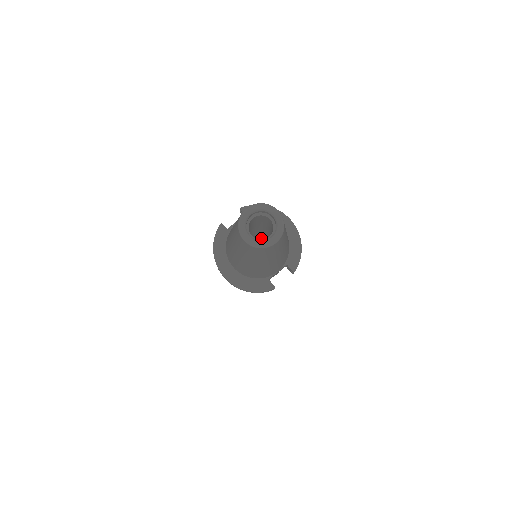
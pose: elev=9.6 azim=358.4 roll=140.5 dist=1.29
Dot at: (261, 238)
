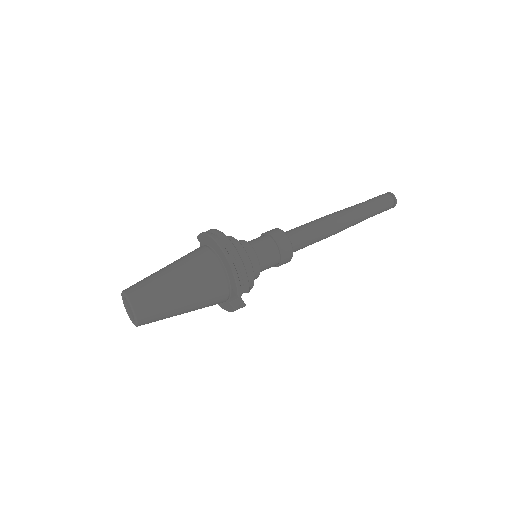
Dot at: occluded
